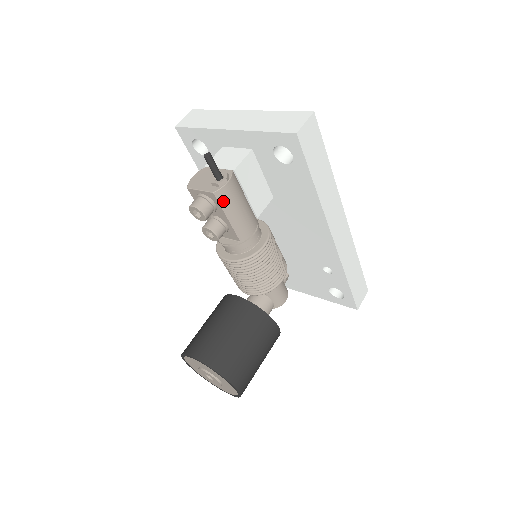
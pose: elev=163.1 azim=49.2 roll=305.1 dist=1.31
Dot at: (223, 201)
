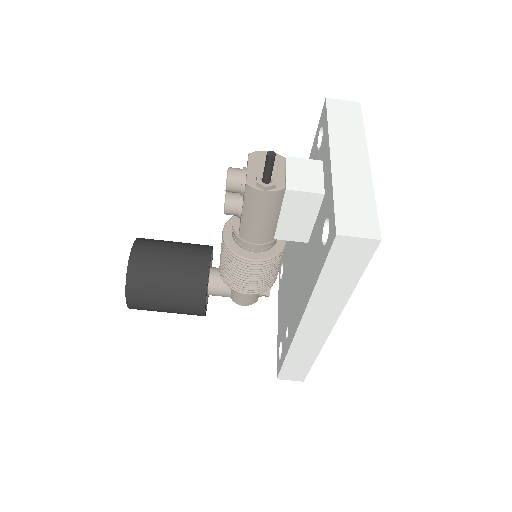
Dot at: (249, 197)
